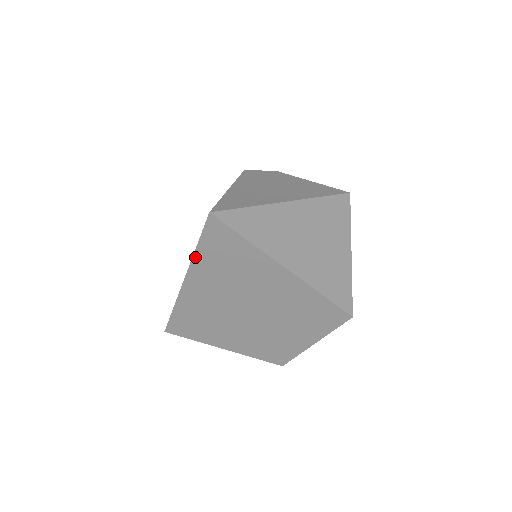
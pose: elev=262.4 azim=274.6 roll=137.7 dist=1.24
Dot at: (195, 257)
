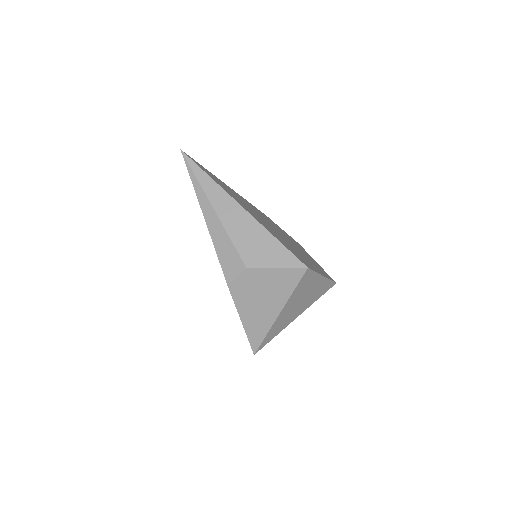
Dot at: occluded
